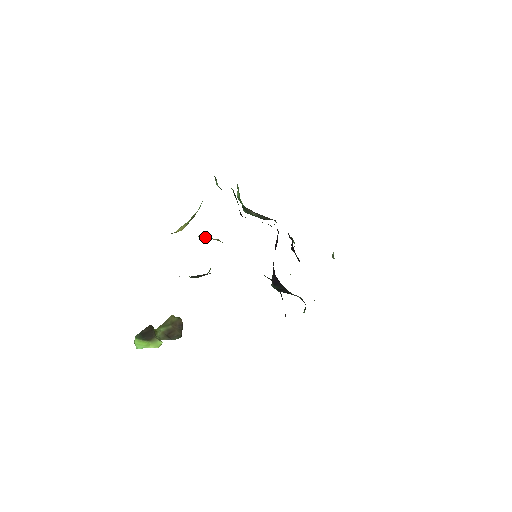
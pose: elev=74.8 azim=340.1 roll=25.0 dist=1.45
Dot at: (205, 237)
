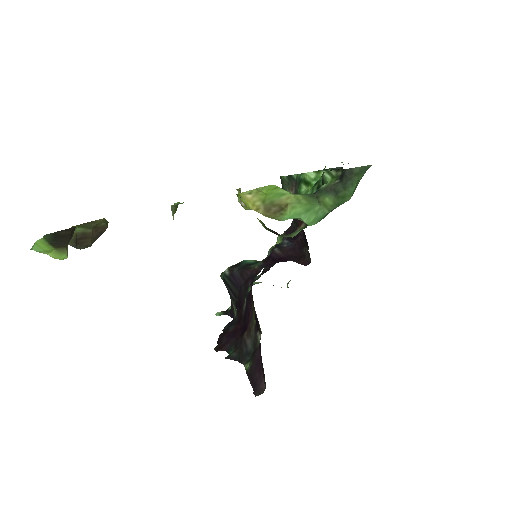
Dot at: occluded
